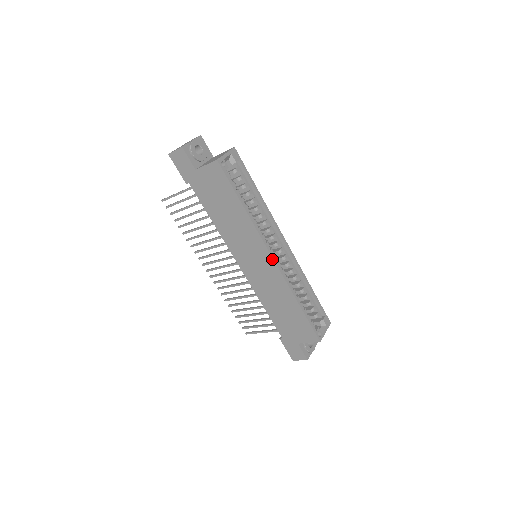
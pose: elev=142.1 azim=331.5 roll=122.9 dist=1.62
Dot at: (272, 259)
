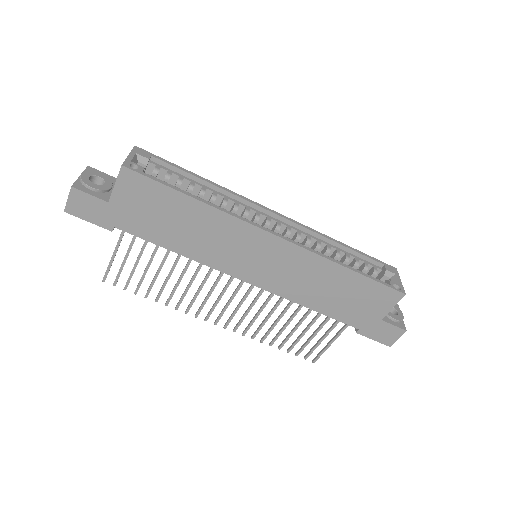
Dot at: (277, 238)
